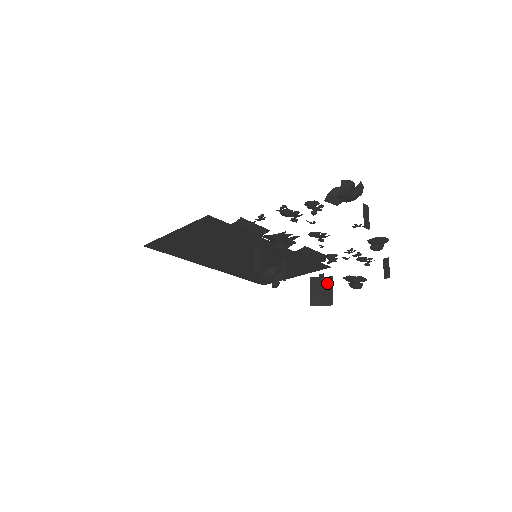
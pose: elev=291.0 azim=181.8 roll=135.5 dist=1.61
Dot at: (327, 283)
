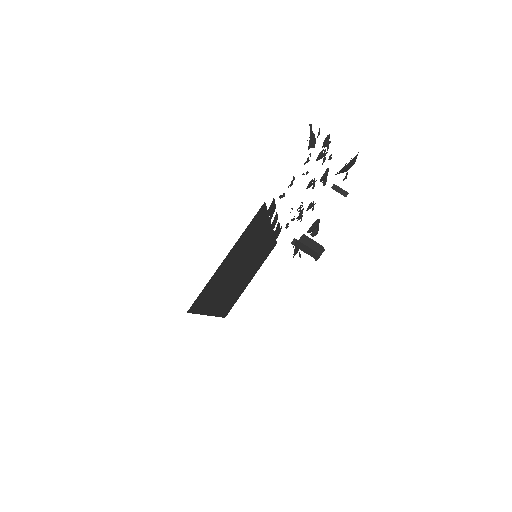
Dot at: (306, 240)
